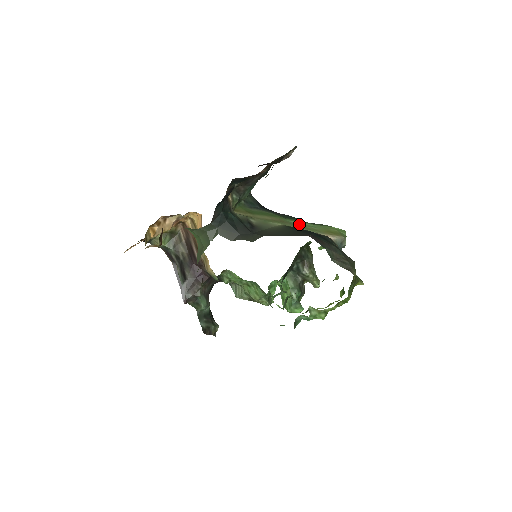
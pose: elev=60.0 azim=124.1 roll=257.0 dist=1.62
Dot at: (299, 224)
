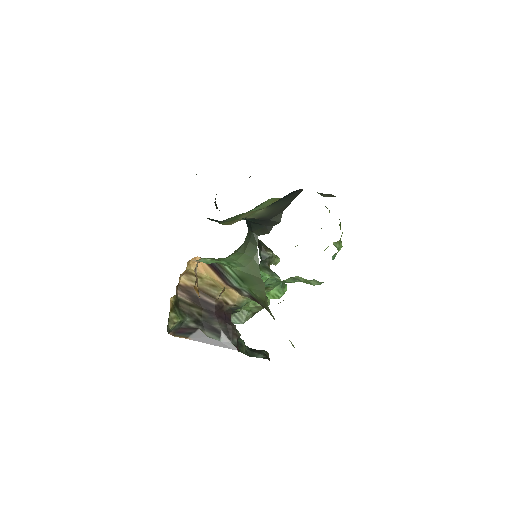
Dot at: (258, 209)
